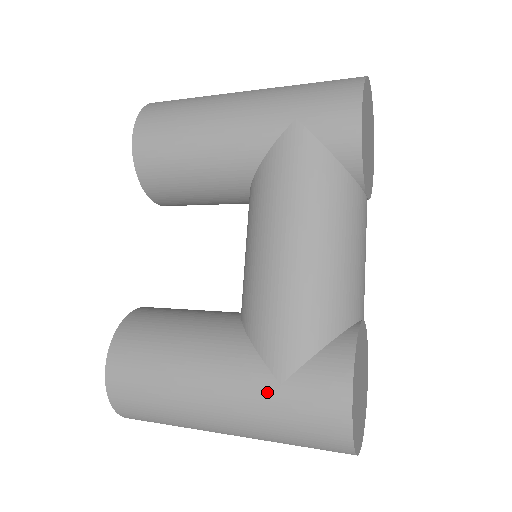
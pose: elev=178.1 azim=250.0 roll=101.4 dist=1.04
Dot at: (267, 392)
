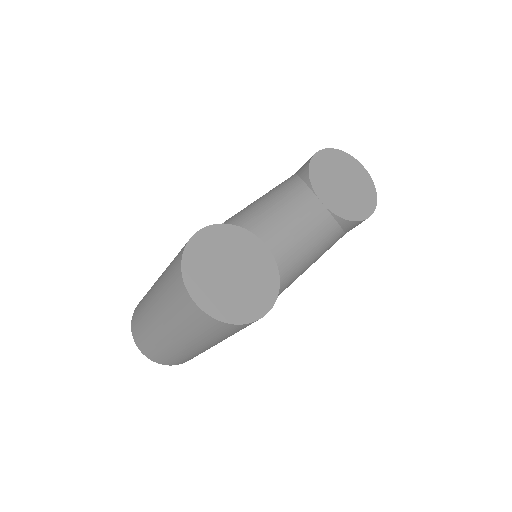
Dot at: occluded
